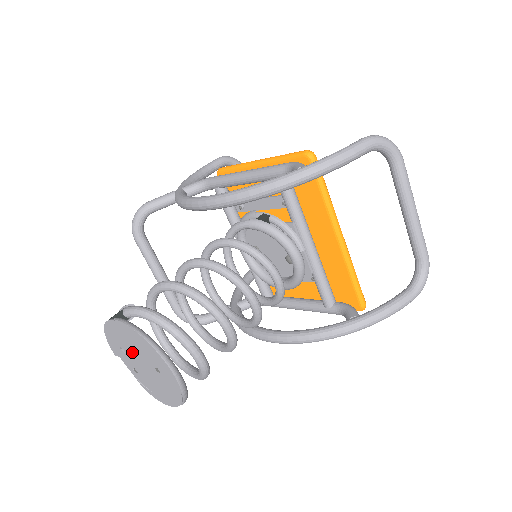
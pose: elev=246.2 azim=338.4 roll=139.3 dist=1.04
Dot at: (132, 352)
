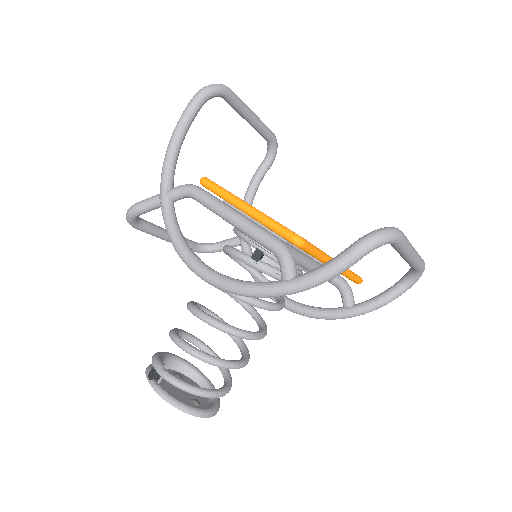
Dot at: (173, 387)
